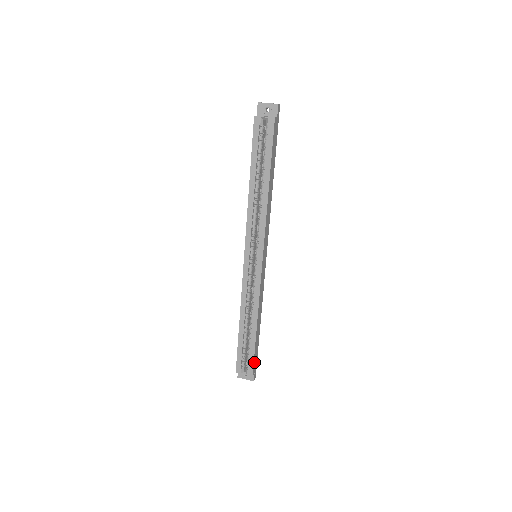
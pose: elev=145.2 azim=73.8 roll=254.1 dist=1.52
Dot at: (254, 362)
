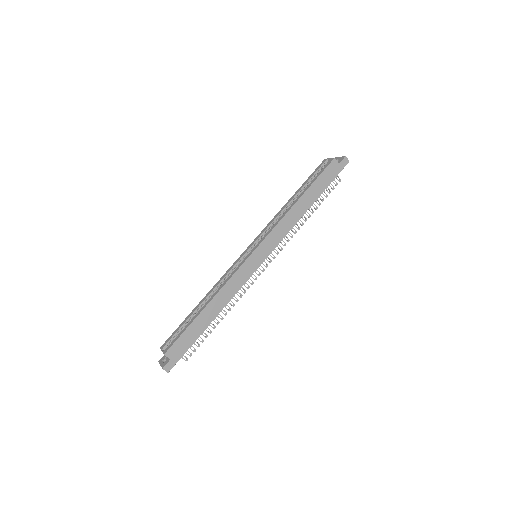
Dot at: (178, 343)
